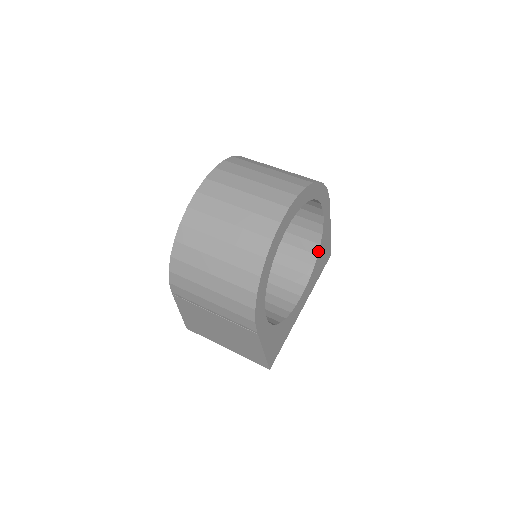
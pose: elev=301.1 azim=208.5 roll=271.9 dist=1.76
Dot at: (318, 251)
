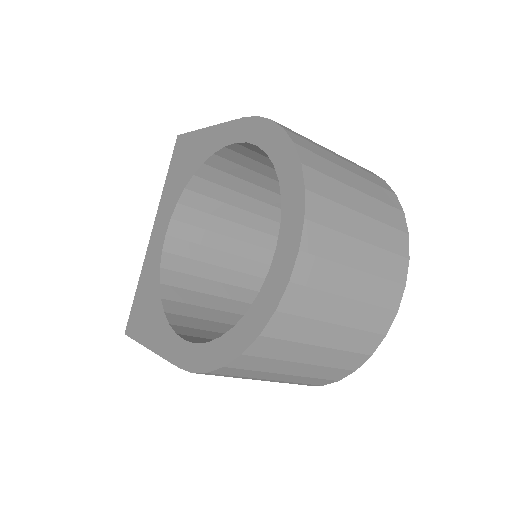
Dot at: occluded
